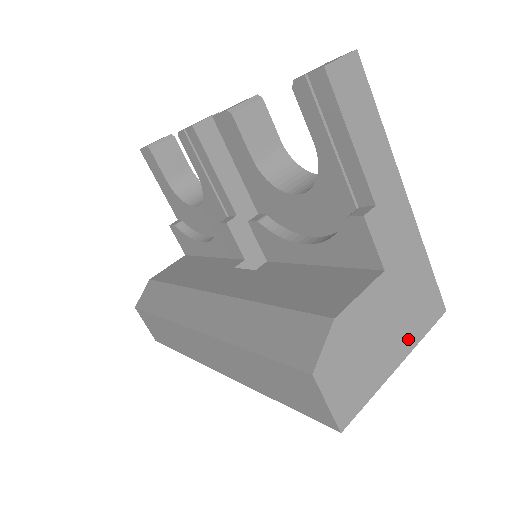
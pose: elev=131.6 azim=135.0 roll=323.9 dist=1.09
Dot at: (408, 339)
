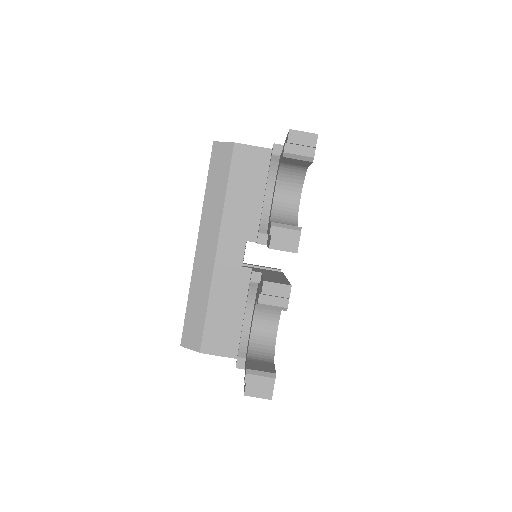
Dot at: occluded
